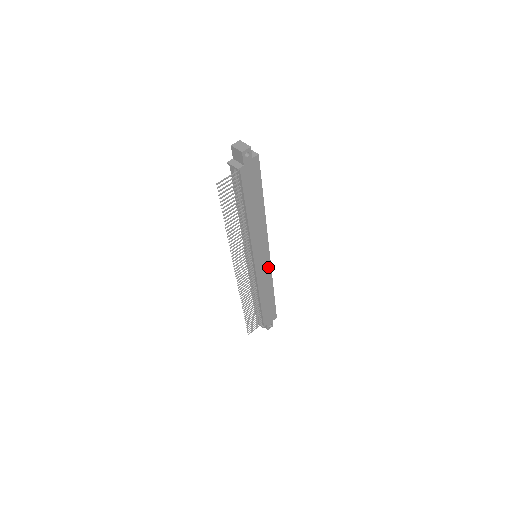
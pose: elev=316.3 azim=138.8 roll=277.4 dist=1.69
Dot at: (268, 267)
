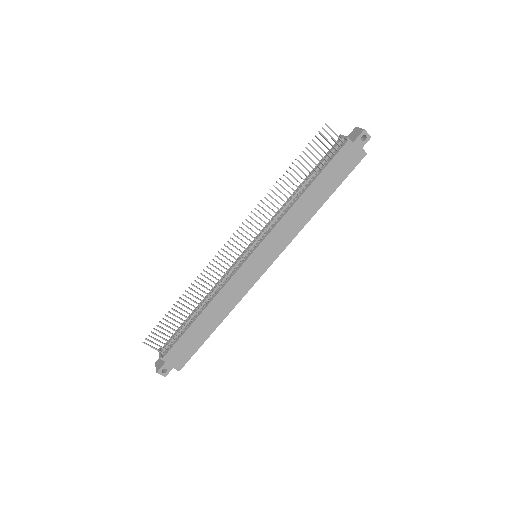
Dot at: (250, 283)
